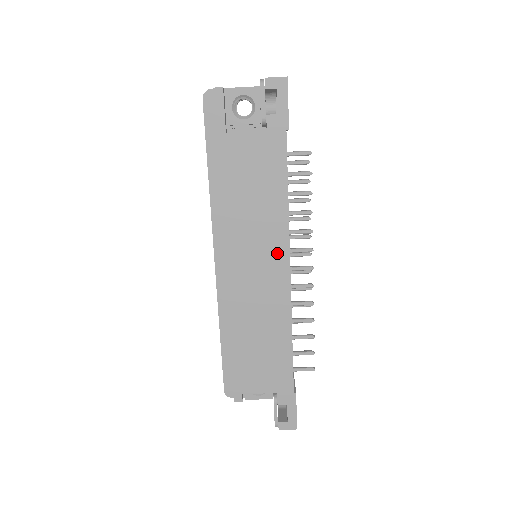
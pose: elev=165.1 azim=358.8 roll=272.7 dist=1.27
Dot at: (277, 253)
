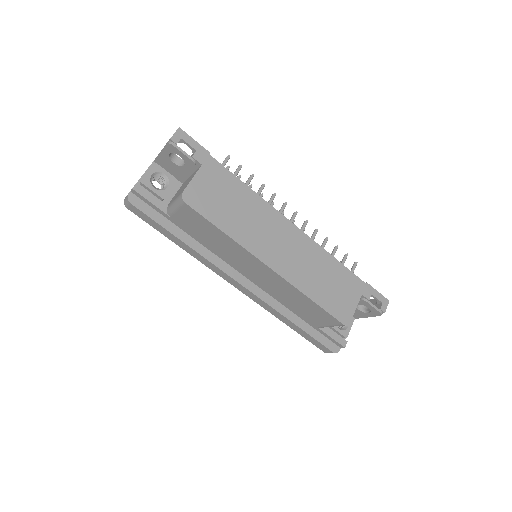
Dot at: (278, 222)
